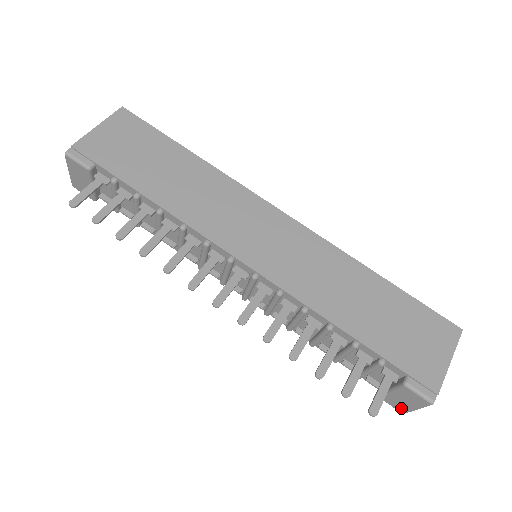
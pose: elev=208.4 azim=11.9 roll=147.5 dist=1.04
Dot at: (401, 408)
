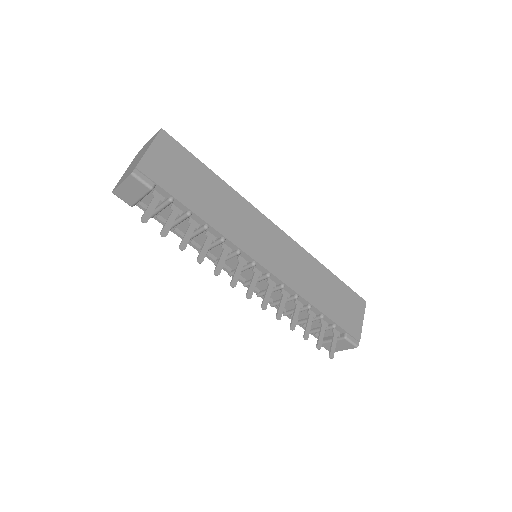
Dot at: occluded
